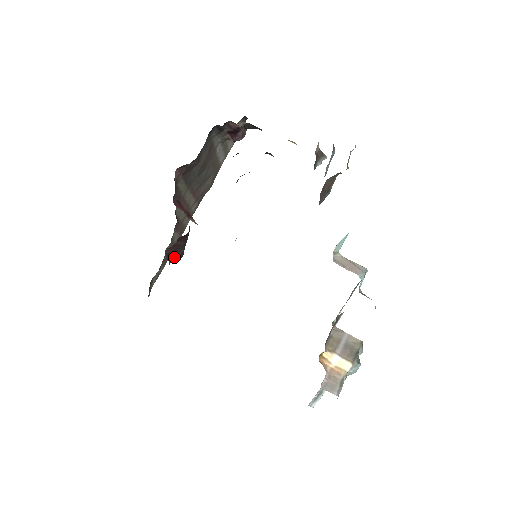
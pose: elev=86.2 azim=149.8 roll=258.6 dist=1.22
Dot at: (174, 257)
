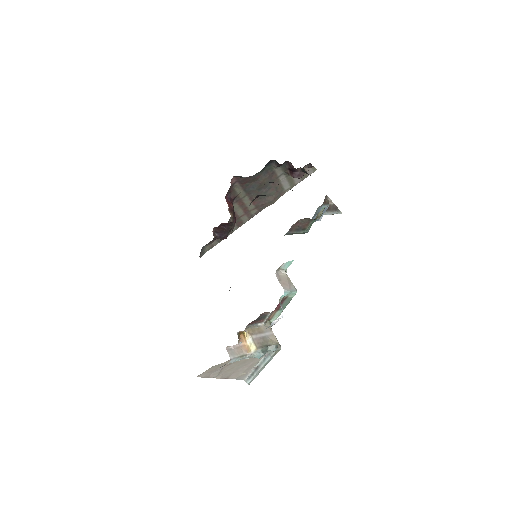
Dot at: (219, 236)
